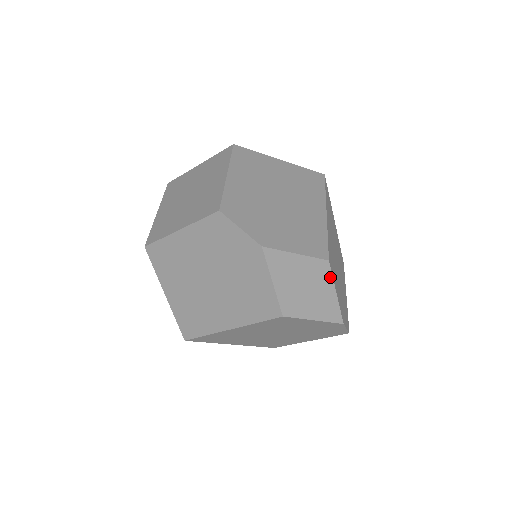
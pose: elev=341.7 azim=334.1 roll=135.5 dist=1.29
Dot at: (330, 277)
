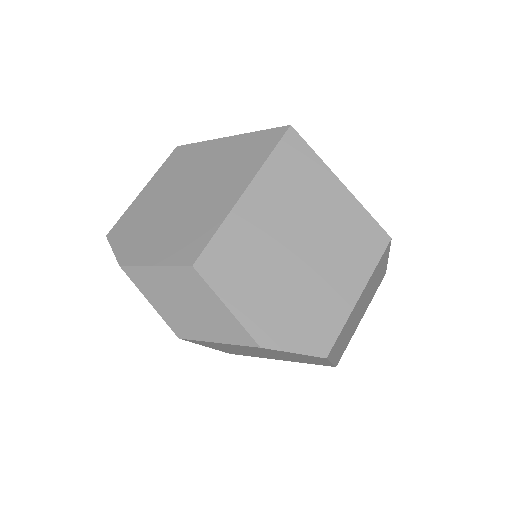
Dot at: (206, 286)
